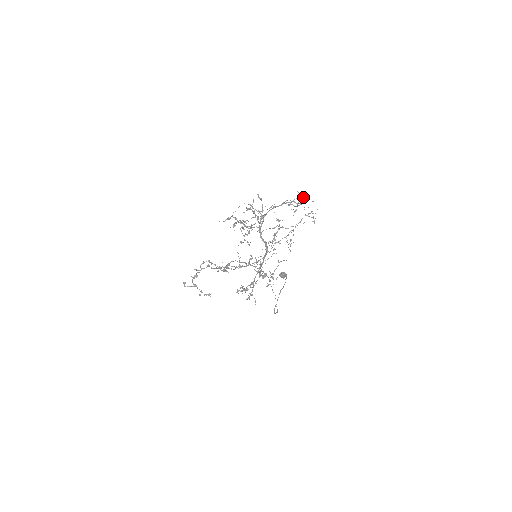
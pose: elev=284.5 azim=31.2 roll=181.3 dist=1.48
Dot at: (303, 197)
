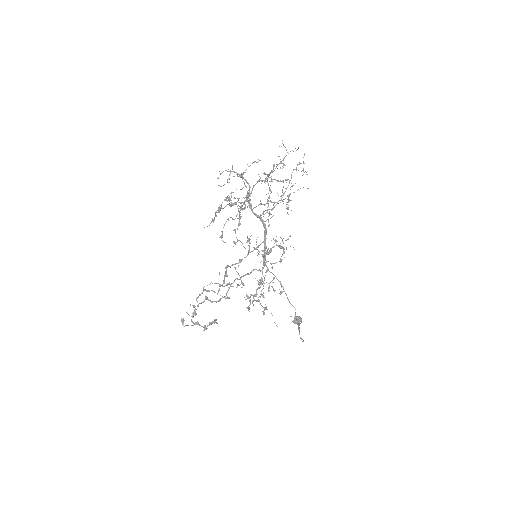
Dot at: (284, 146)
